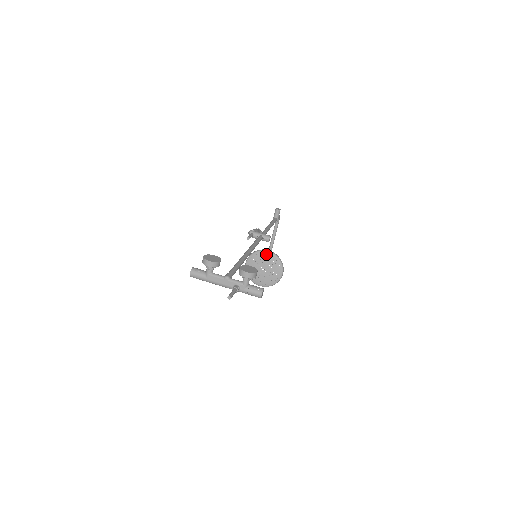
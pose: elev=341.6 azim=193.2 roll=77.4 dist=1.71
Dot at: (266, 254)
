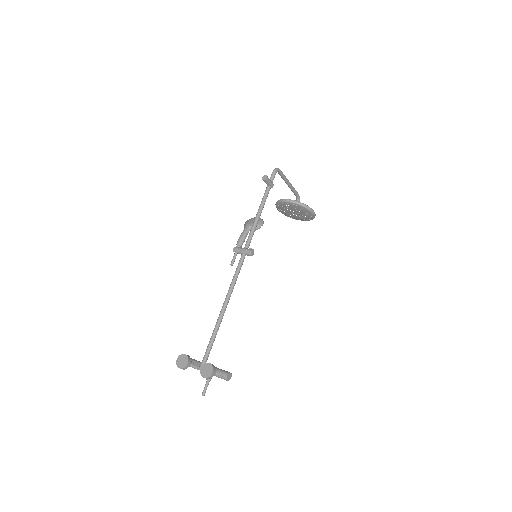
Dot at: (287, 204)
